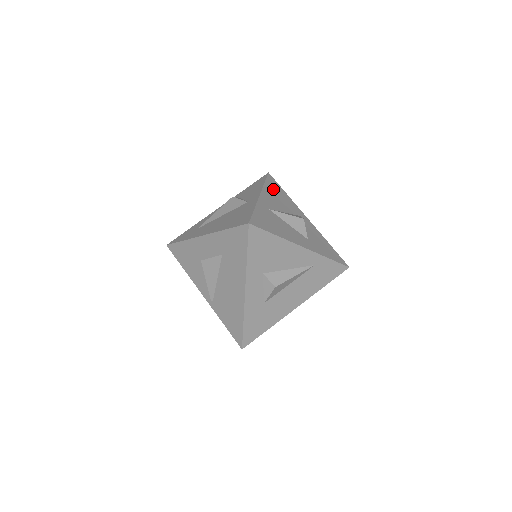
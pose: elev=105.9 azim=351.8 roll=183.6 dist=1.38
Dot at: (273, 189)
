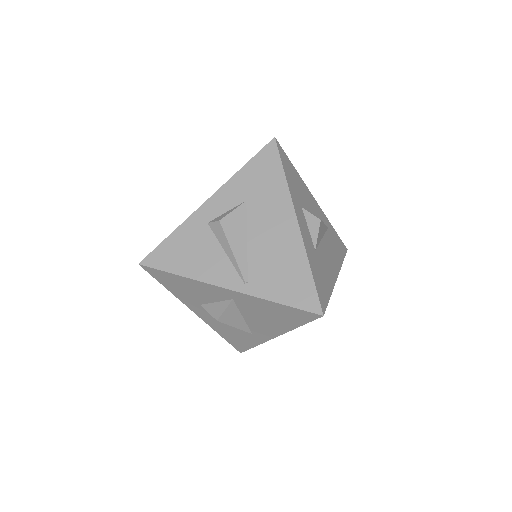
Dot at: occluded
